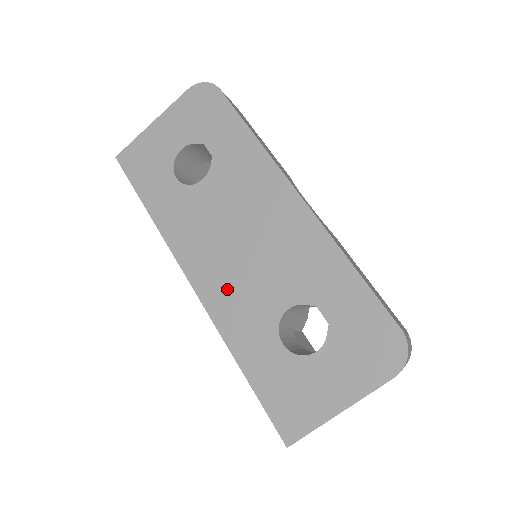
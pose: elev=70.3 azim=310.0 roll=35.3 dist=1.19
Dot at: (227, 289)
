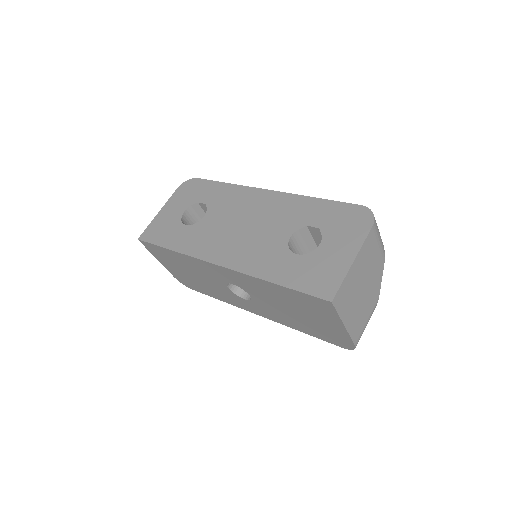
Dot at: (245, 252)
